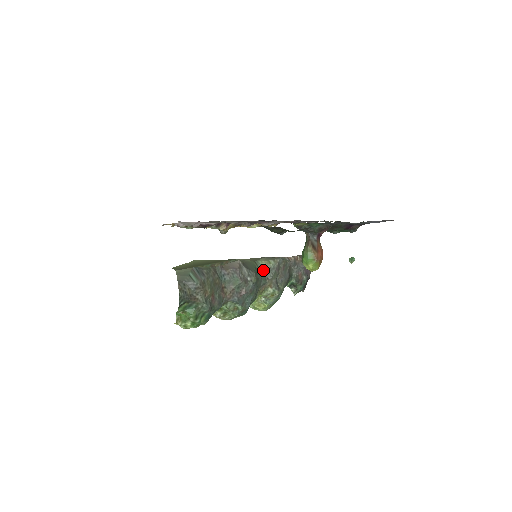
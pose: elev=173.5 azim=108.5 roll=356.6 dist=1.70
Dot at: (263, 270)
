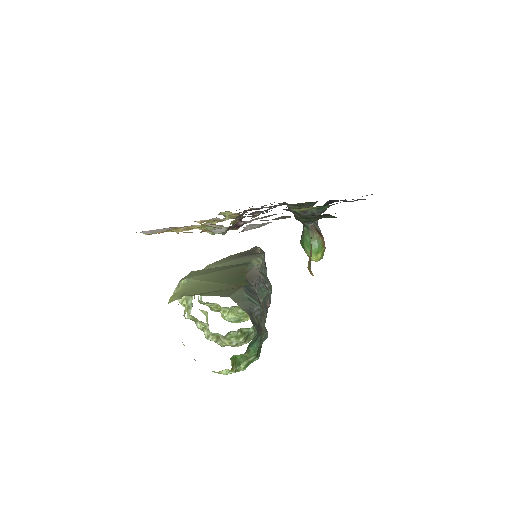
Dot at: occluded
